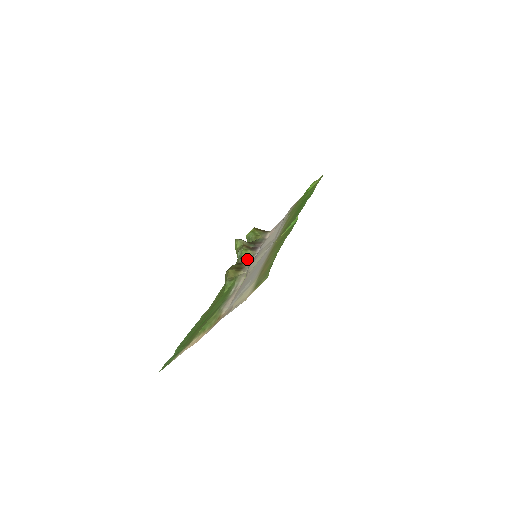
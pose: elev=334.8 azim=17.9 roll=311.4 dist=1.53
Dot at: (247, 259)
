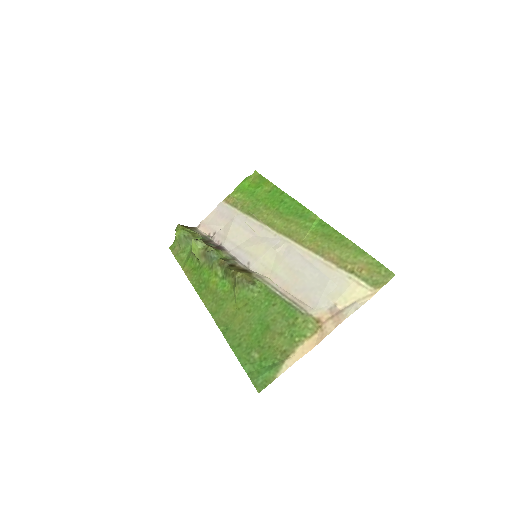
Dot at: (232, 260)
